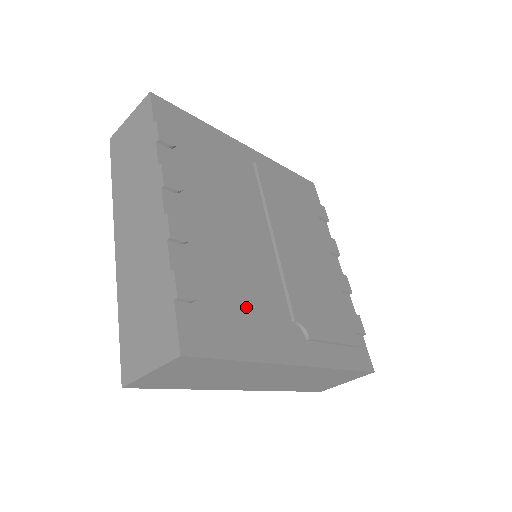
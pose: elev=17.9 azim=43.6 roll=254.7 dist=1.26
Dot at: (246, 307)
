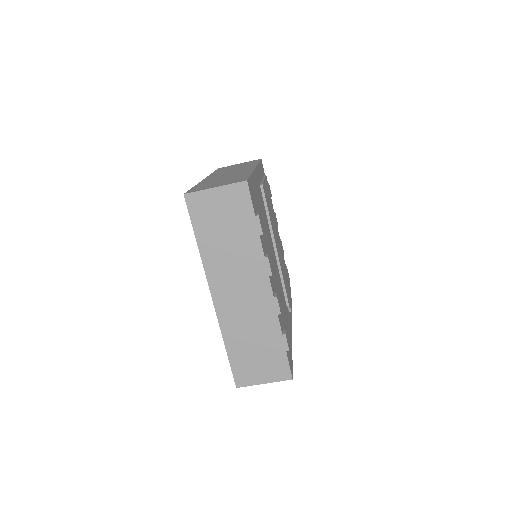
Dot at: occluded
